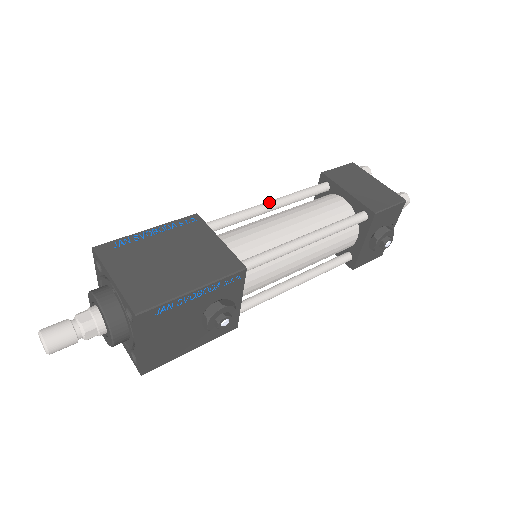
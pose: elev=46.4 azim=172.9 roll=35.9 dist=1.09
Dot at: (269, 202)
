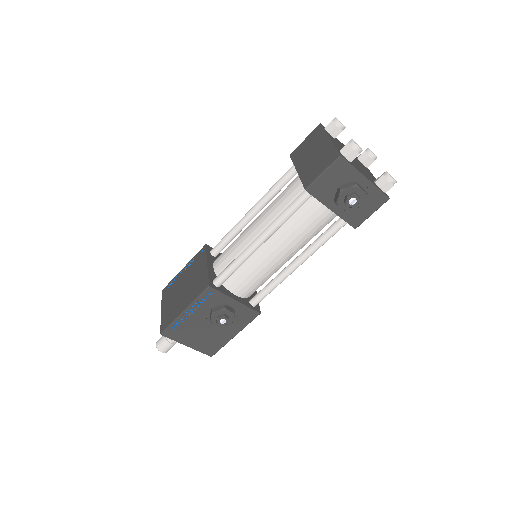
Dot at: (250, 210)
